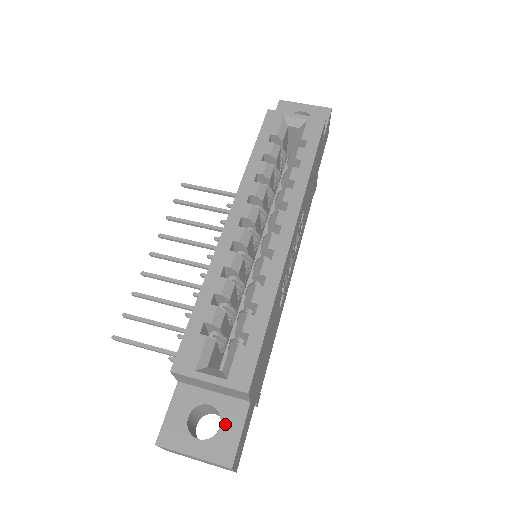
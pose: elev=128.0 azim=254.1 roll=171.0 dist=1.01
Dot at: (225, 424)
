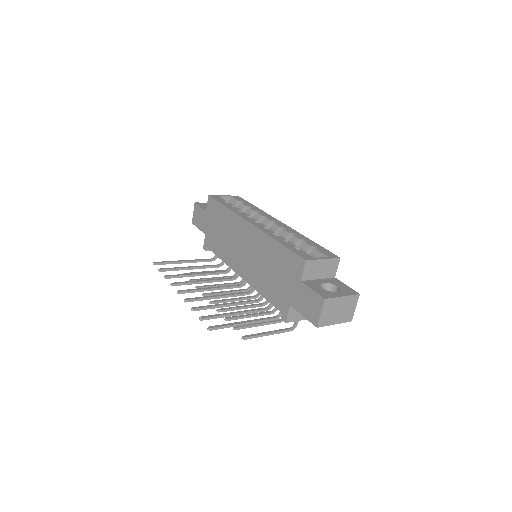
Dot at: (338, 285)
